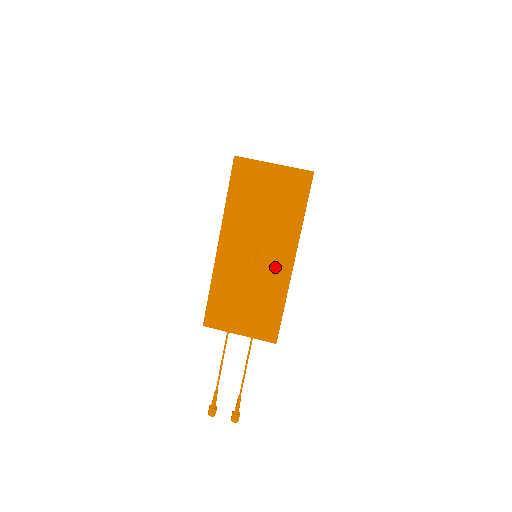
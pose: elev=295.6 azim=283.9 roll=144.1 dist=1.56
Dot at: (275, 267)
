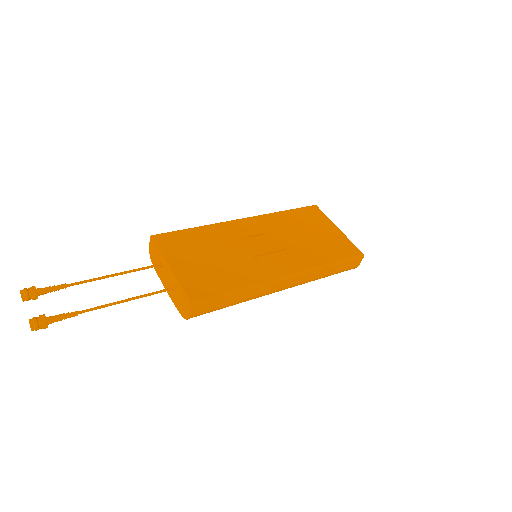
Dot at: (271, 262)
